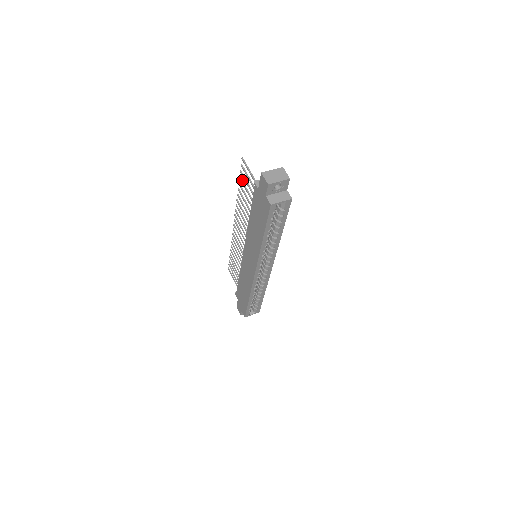
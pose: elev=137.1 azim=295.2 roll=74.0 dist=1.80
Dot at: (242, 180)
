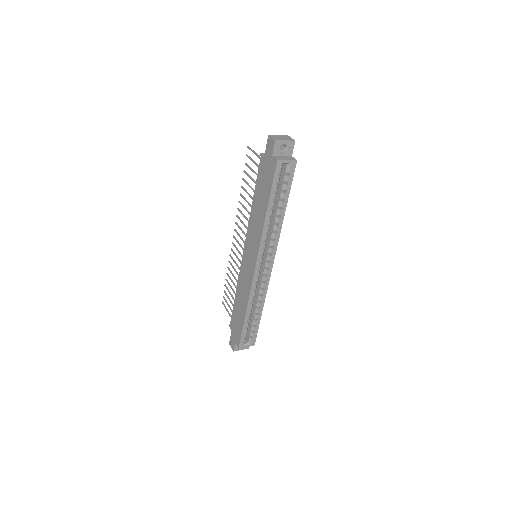
Dot at: (246, 172)
